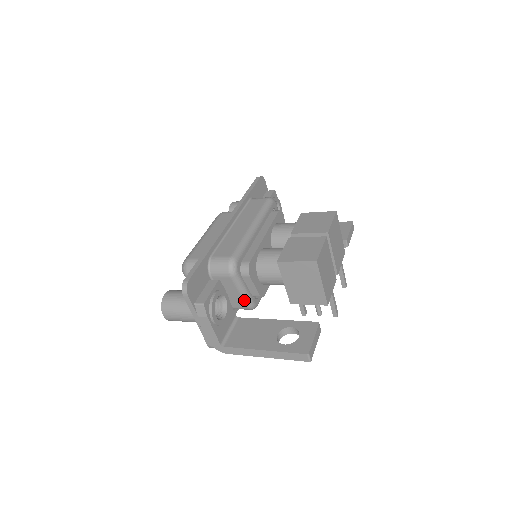
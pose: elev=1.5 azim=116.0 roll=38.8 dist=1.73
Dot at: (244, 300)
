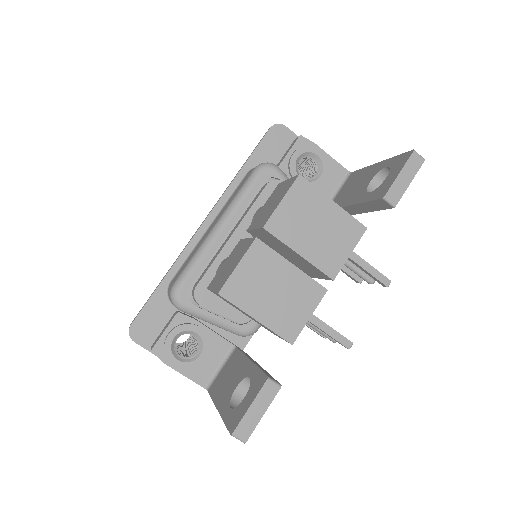
Dot at: (224, 329)
